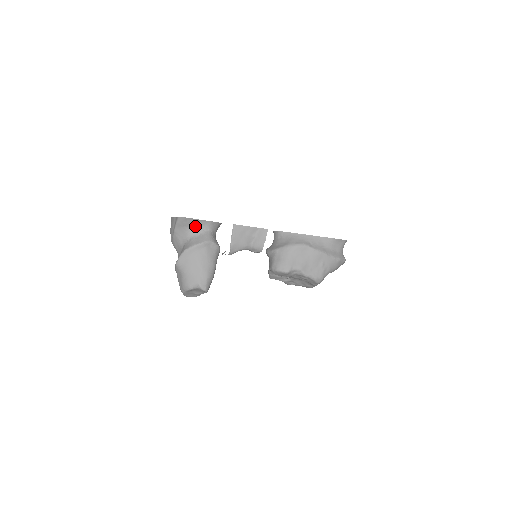
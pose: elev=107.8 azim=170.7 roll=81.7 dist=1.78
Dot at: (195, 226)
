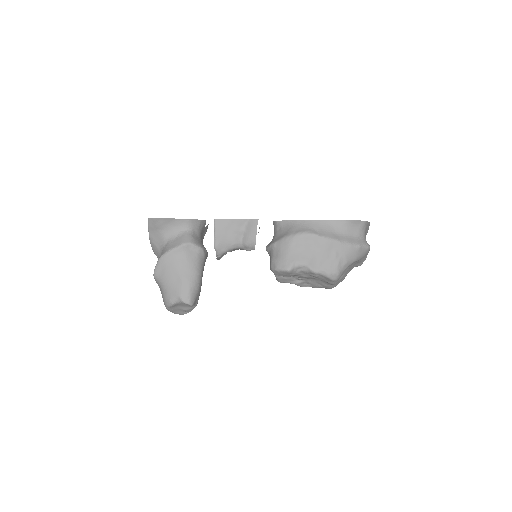
Dot at: (170, 227)
